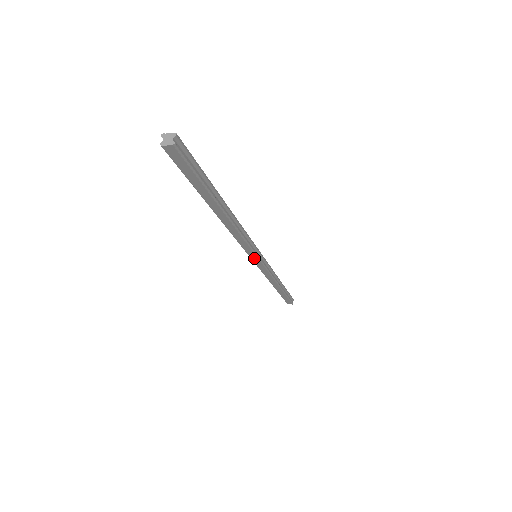
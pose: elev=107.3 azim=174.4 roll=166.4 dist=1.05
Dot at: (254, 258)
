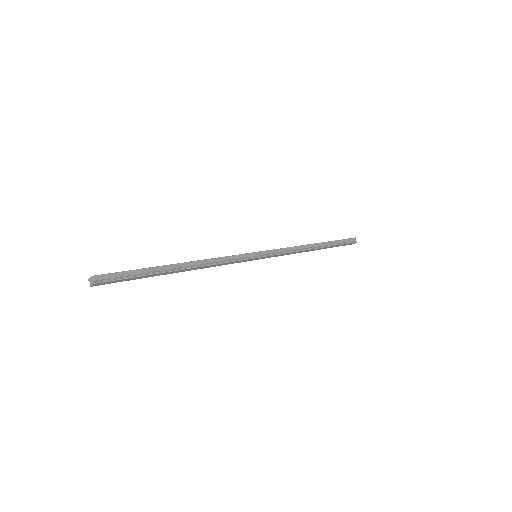
Dot at: (254, 259)
